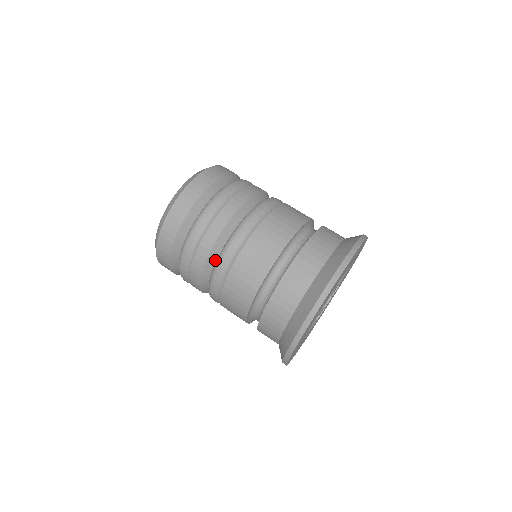
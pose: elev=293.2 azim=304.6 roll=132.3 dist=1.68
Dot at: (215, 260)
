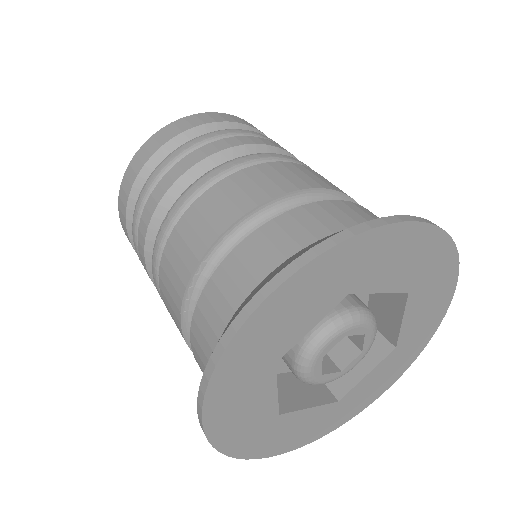
Dot at: occluded
